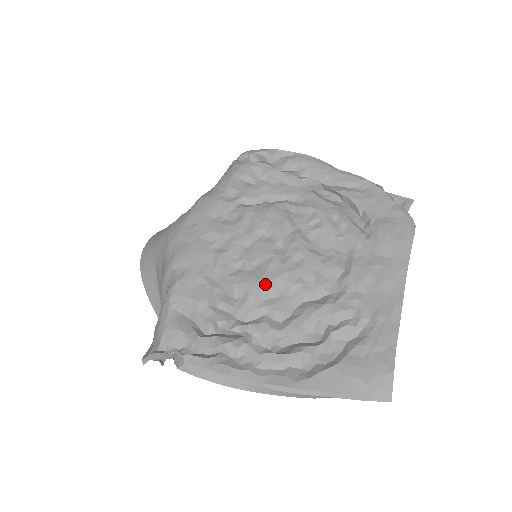
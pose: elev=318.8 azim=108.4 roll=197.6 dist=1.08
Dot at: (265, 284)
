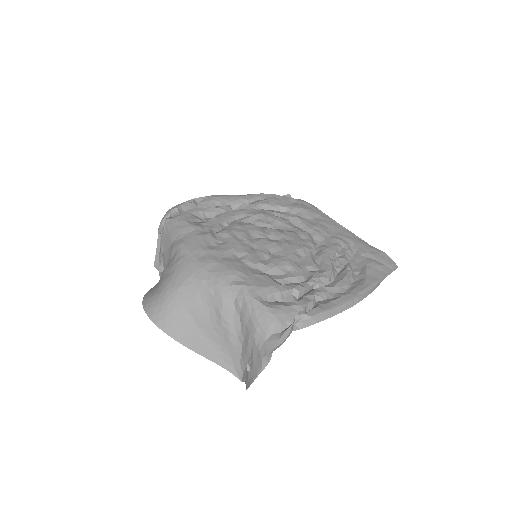
Dot at: (291, 256)
